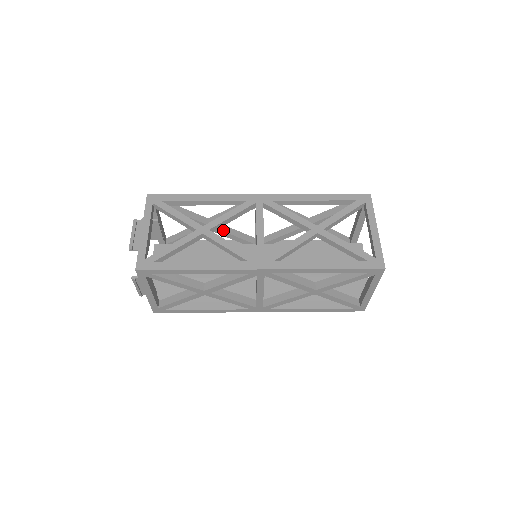
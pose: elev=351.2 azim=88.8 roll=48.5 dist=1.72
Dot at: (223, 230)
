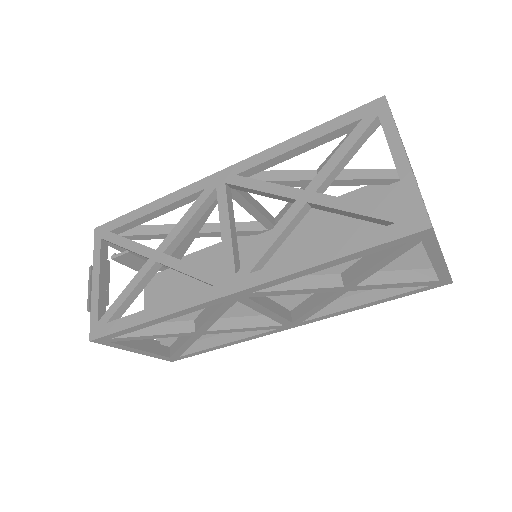
Dot at: (214, 231)
